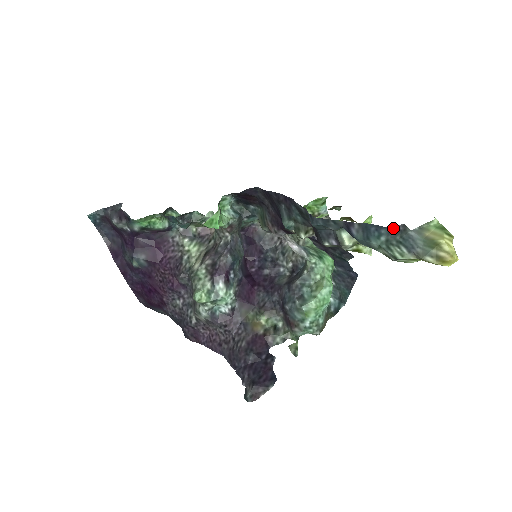
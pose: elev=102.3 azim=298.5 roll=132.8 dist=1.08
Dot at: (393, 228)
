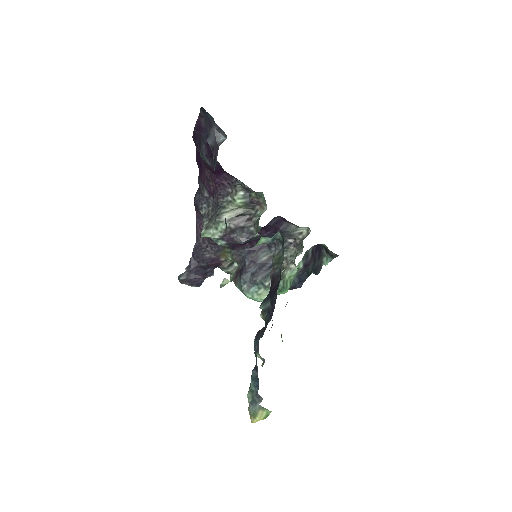
Dot at: (259, 395)
